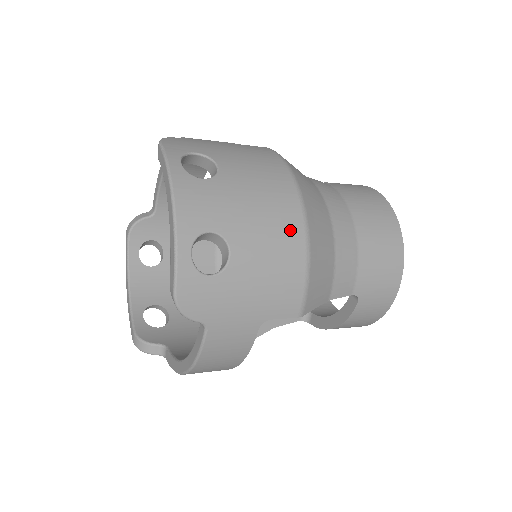
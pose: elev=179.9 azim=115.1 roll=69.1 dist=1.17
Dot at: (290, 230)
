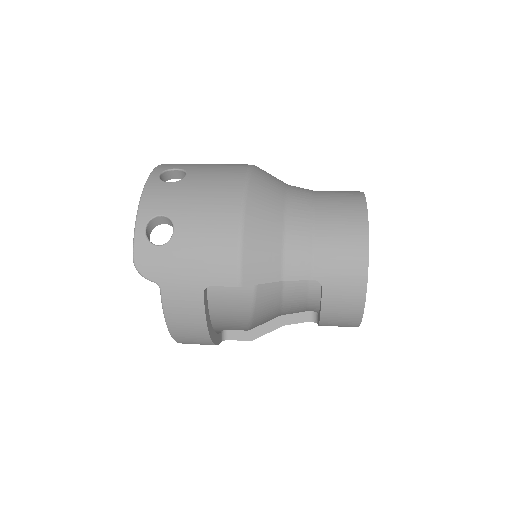
Dot at: (226, 214)
